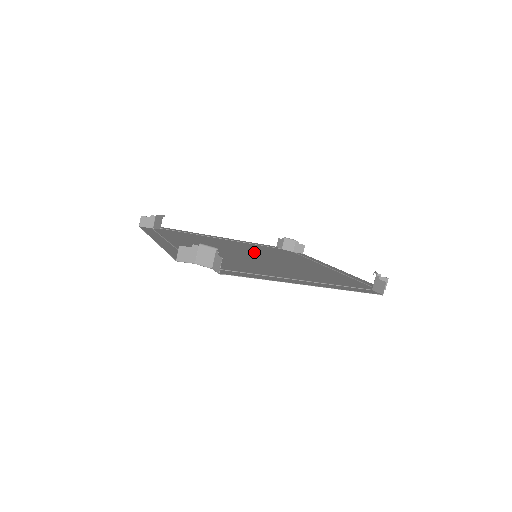
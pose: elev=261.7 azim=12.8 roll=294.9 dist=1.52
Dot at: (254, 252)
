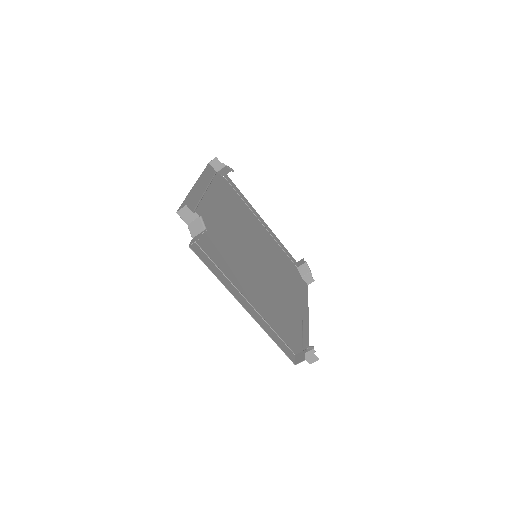
Dot at: (262, 252)
